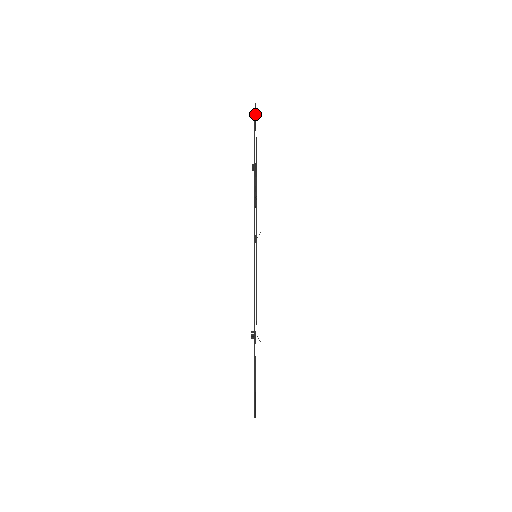
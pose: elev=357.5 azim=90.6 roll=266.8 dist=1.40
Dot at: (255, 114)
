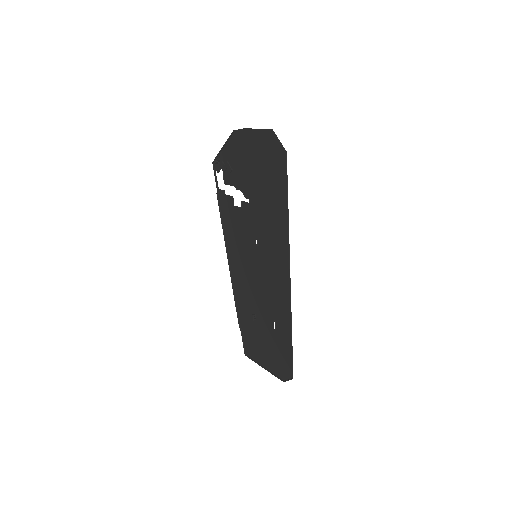
Dot at: occluded
